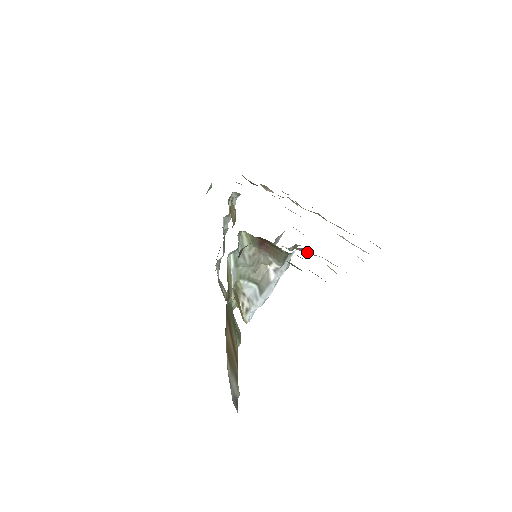
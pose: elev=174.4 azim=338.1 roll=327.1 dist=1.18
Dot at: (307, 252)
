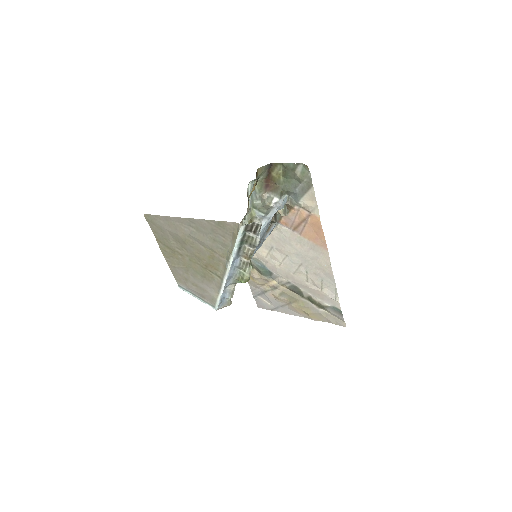
Dot at: (293, 204)
